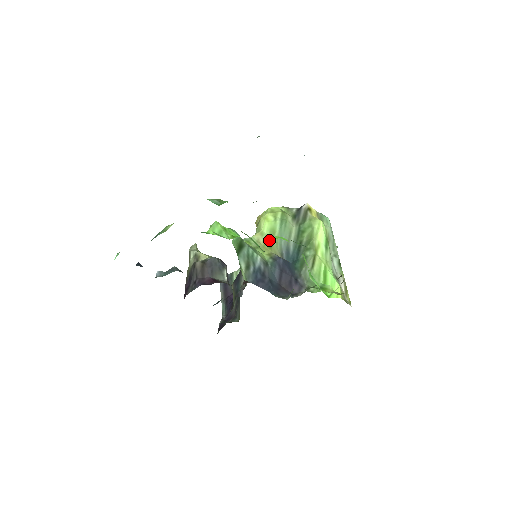
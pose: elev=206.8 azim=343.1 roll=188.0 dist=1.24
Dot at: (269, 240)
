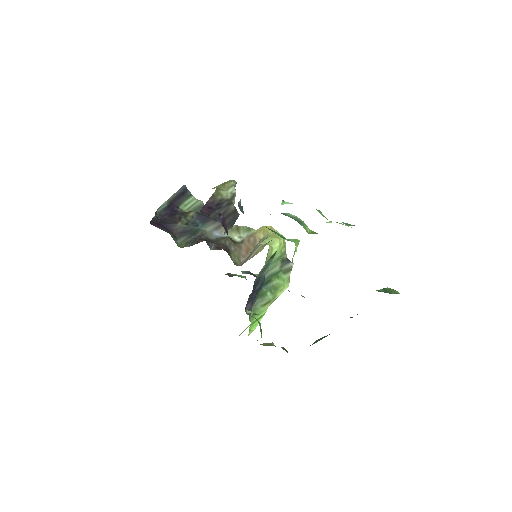
Dot at: occluded
